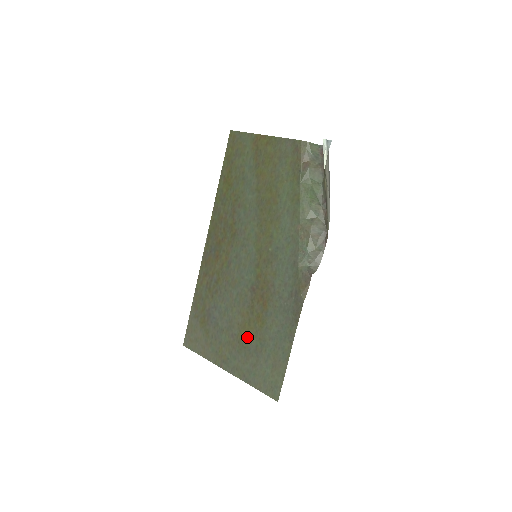
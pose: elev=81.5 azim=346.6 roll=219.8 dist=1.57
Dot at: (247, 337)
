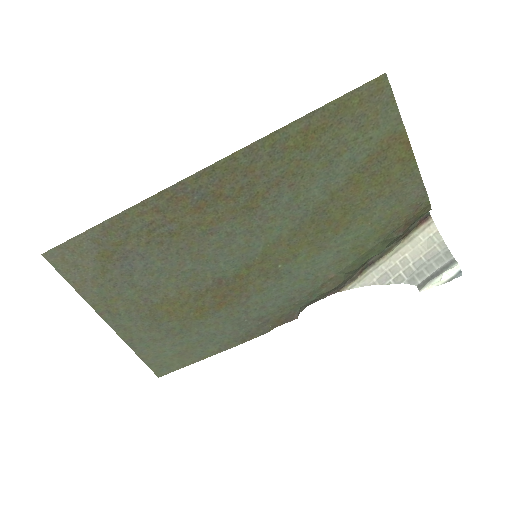
Dot at: (168, 314)
